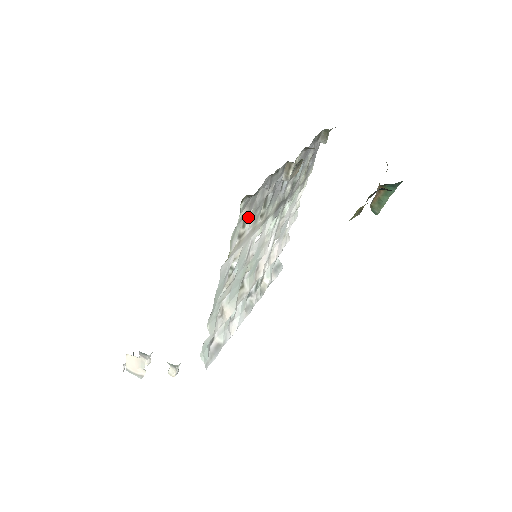
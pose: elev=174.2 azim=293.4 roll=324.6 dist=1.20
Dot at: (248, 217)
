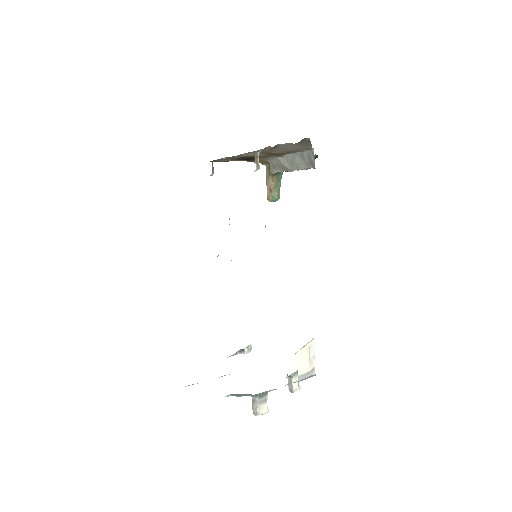
Dot at: occluded
